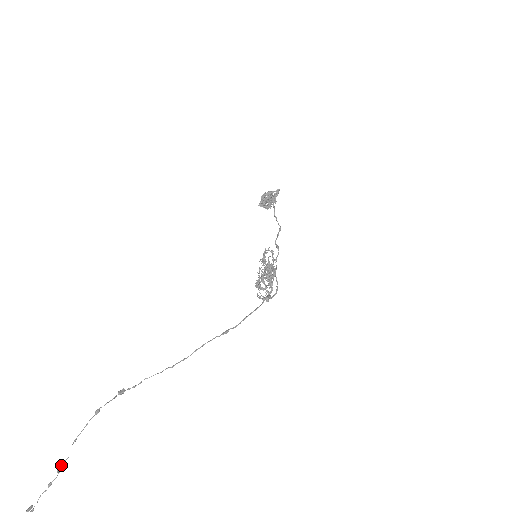
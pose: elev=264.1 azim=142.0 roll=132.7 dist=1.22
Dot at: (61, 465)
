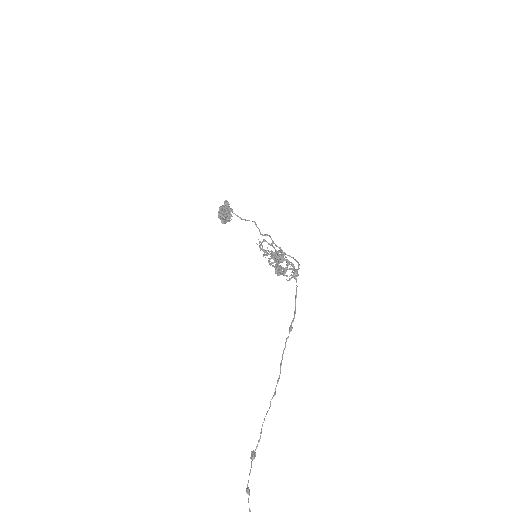
Dot at: out of frame
